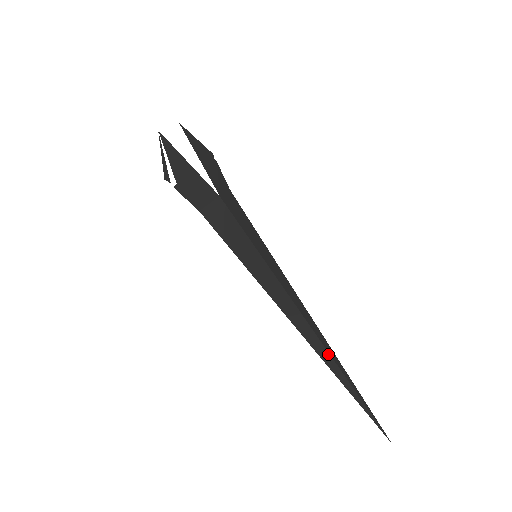
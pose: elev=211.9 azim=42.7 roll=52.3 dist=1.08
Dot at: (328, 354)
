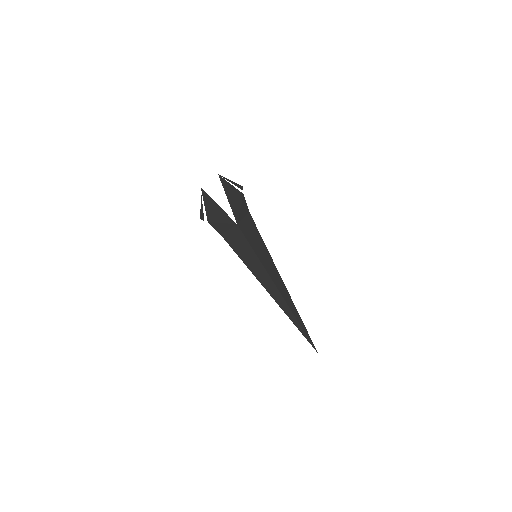
Dot at: (290, 310)
